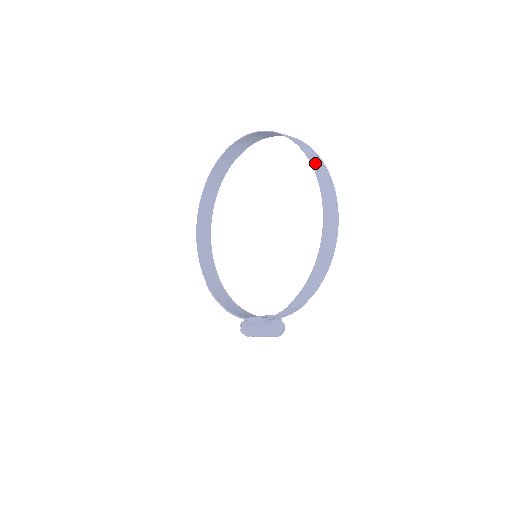
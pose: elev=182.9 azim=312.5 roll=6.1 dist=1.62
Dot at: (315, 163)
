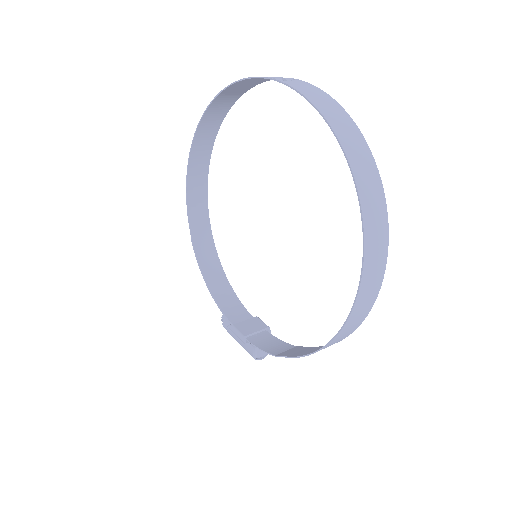
Dot at: (370, 219)
